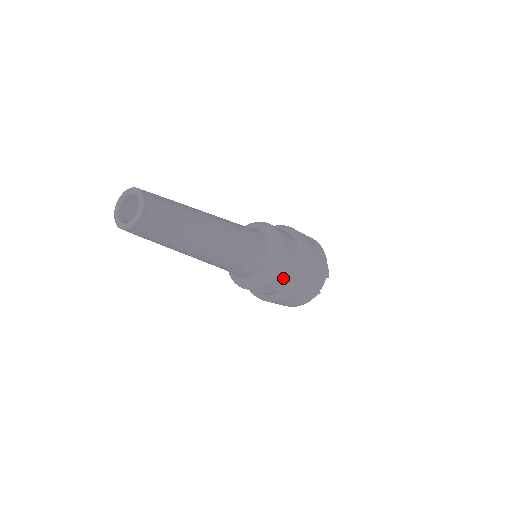
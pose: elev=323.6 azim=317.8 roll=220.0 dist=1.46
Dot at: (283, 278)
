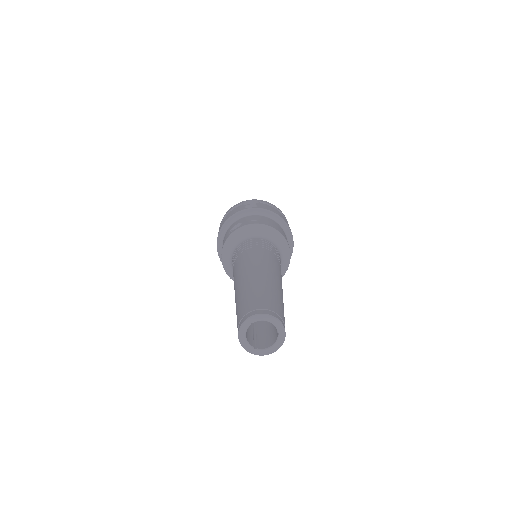
Dot at: occluded
